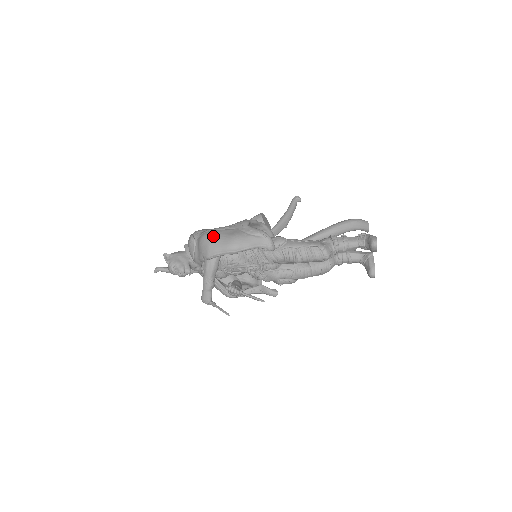
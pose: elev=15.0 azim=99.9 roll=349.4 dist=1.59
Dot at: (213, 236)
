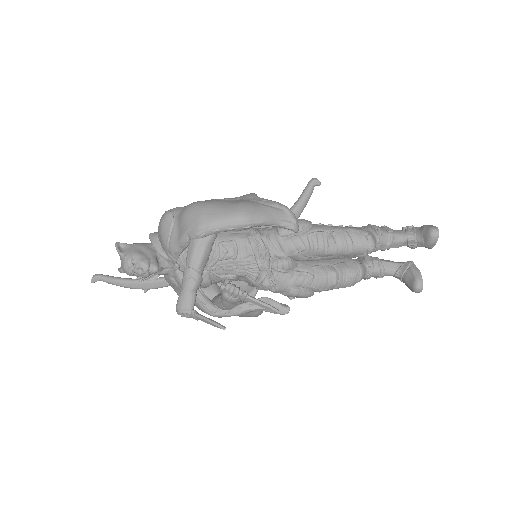
Dot at: (207, 204)
